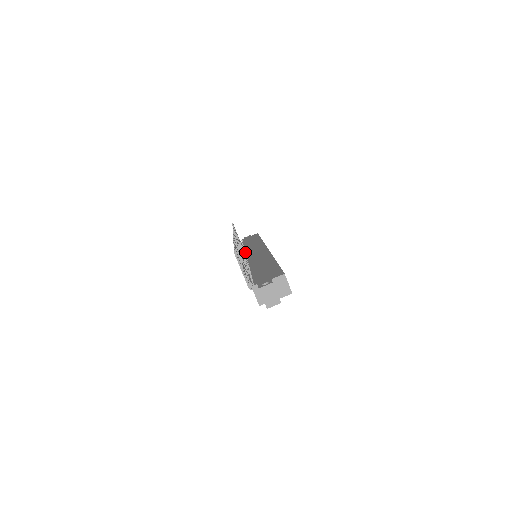
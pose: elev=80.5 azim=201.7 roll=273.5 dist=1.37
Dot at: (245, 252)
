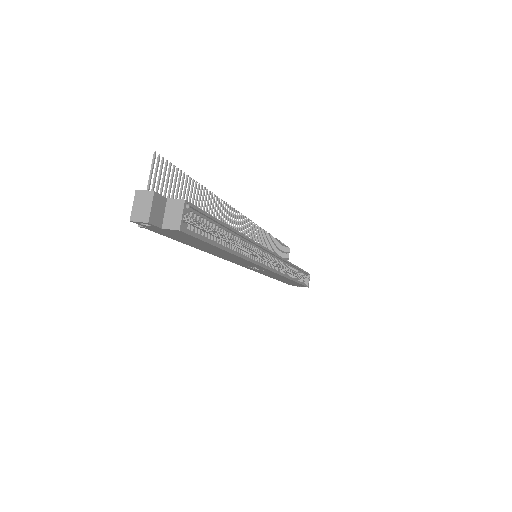
Dot at: occluded
